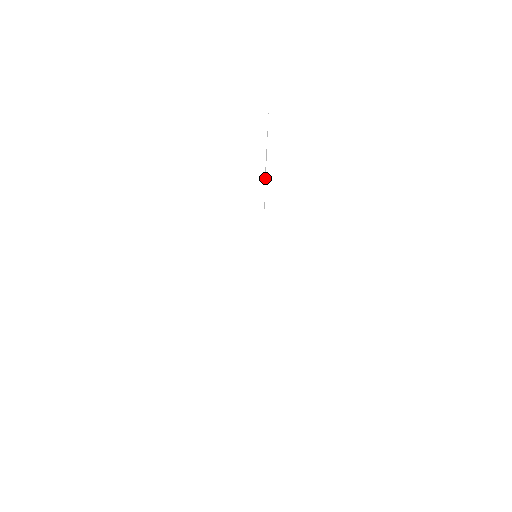
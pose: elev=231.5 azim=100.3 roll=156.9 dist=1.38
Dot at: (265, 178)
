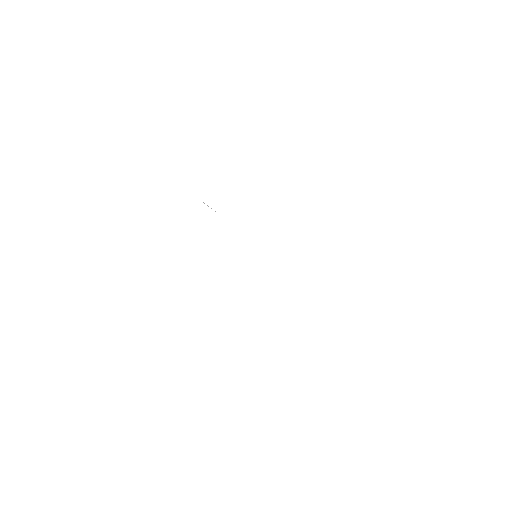
Dot at: occluded
